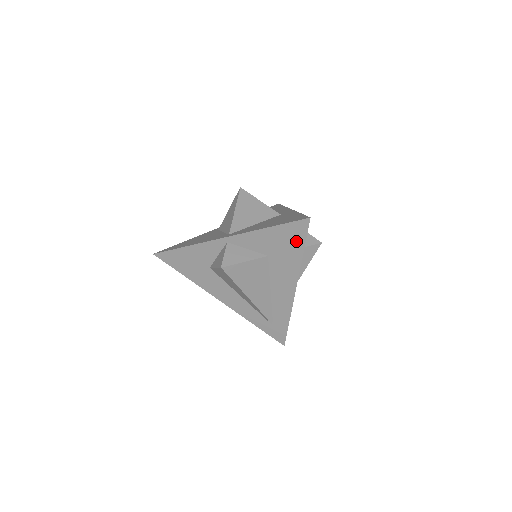
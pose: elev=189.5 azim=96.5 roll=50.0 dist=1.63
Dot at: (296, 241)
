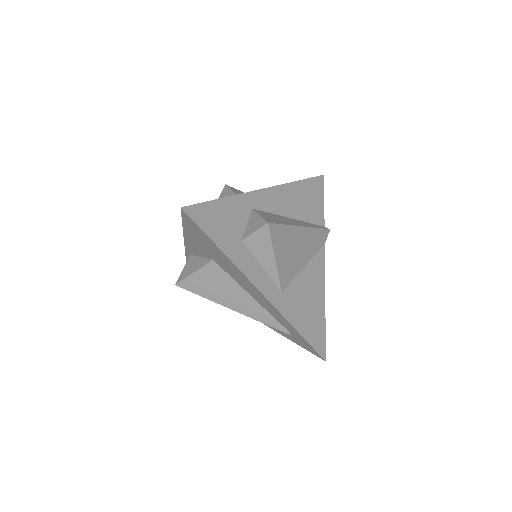
Dot at: (204, 237)
